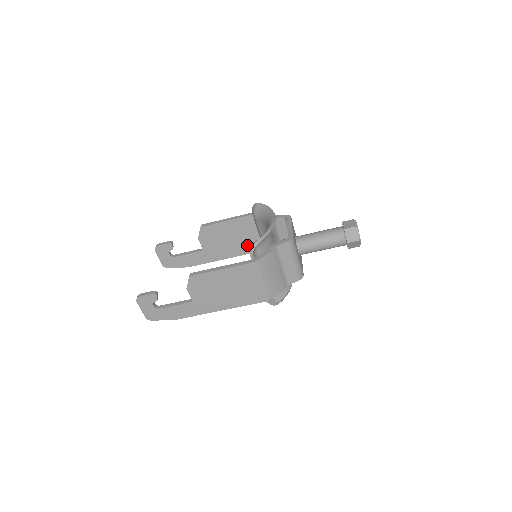
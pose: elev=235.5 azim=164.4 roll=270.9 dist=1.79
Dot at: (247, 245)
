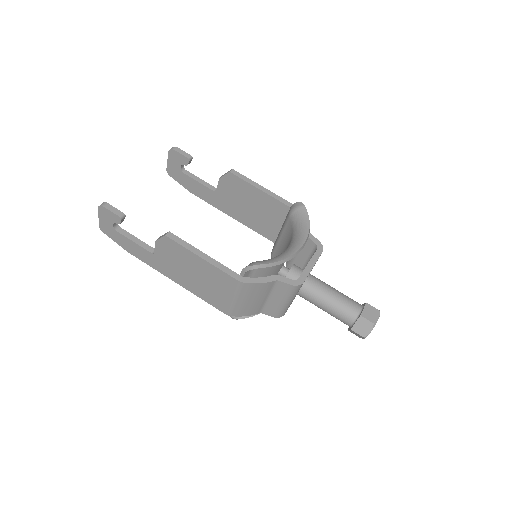
Dot at: (262, 225)
